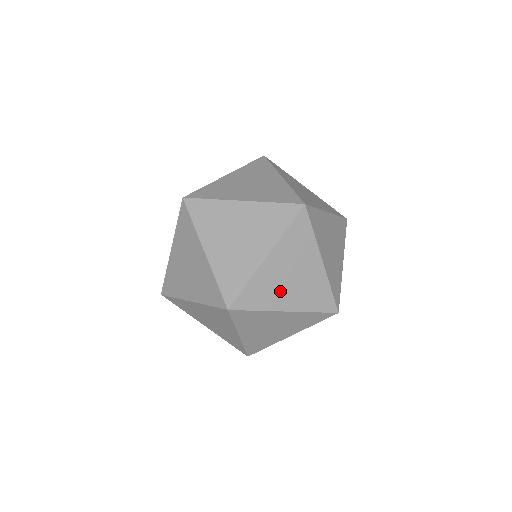
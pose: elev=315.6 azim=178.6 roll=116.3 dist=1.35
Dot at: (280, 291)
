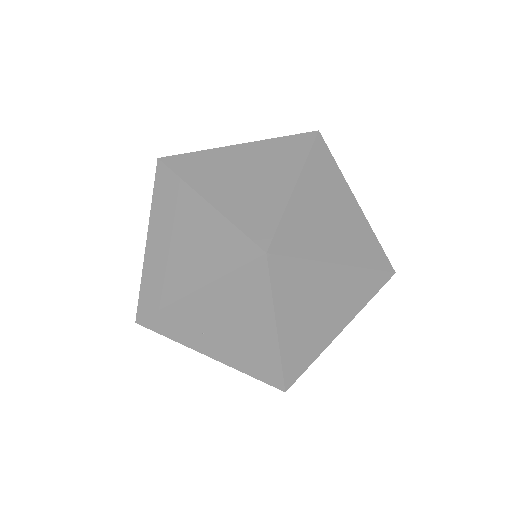
Dot at: (319, 330)
